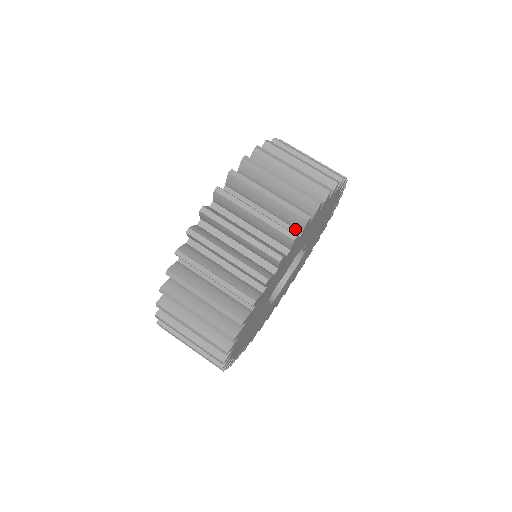
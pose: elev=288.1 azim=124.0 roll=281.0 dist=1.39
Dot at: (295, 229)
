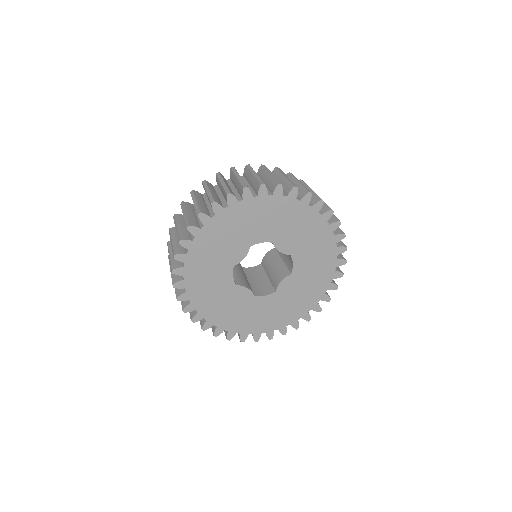
Dot at: occluded
